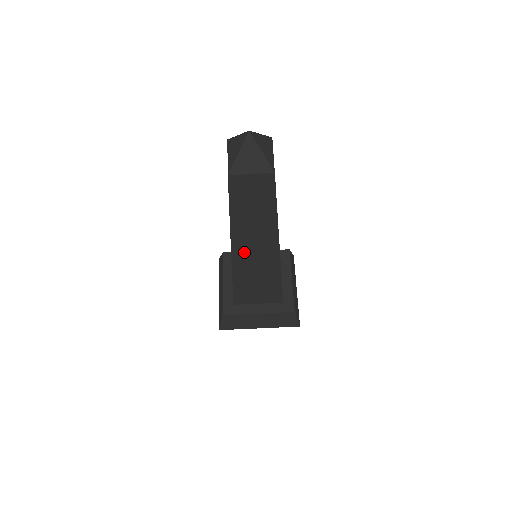
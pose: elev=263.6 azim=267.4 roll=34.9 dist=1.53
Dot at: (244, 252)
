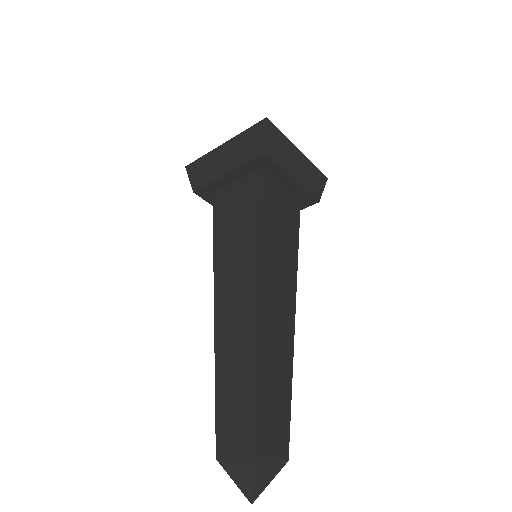
Dot at: occluded
